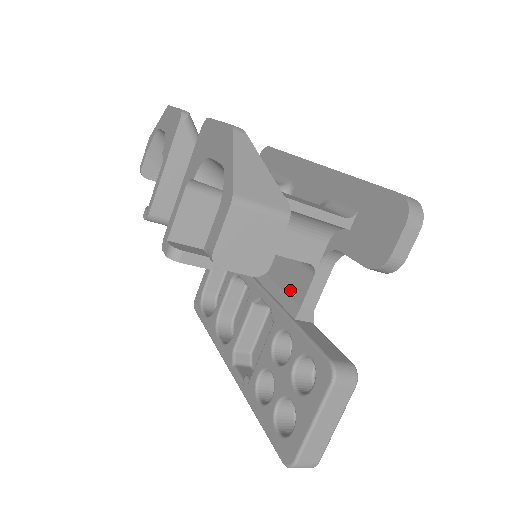
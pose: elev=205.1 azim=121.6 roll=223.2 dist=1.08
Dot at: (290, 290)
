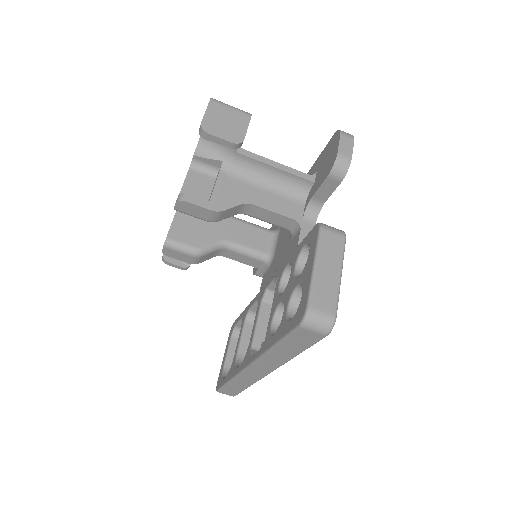
Dot at: occluded
